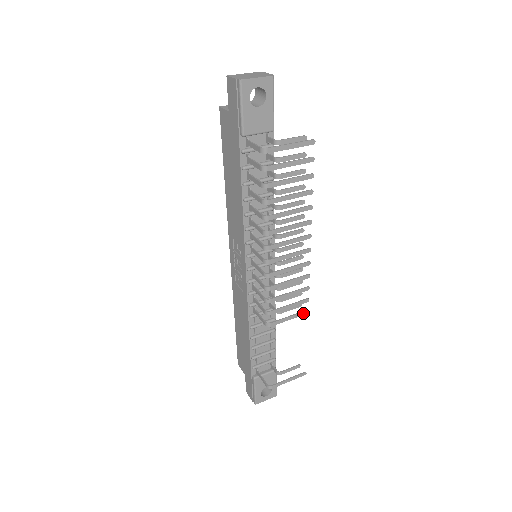
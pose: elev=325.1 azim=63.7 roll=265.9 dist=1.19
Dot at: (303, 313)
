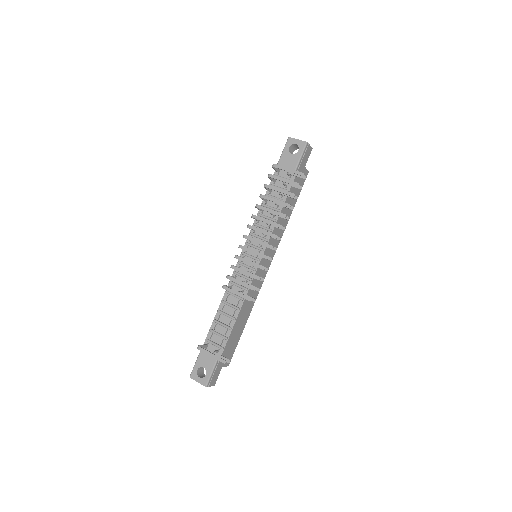
Dot at: (247, 298)
